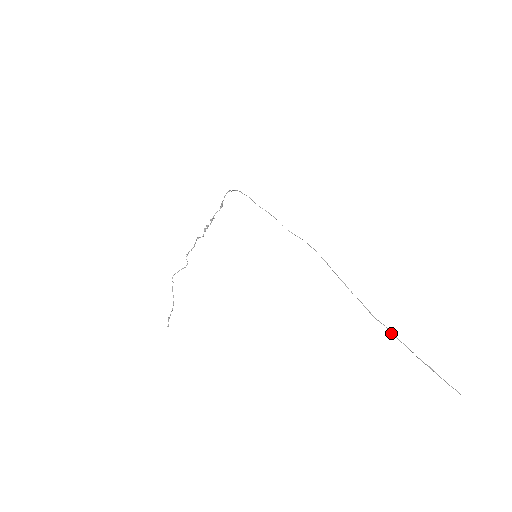
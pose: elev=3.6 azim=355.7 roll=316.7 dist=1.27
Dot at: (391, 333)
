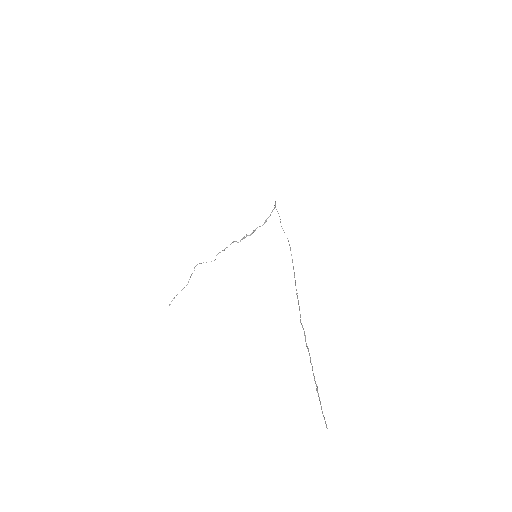
Dot at: occluded
